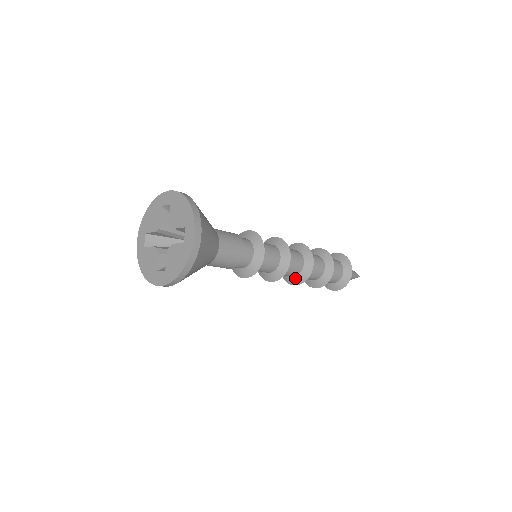
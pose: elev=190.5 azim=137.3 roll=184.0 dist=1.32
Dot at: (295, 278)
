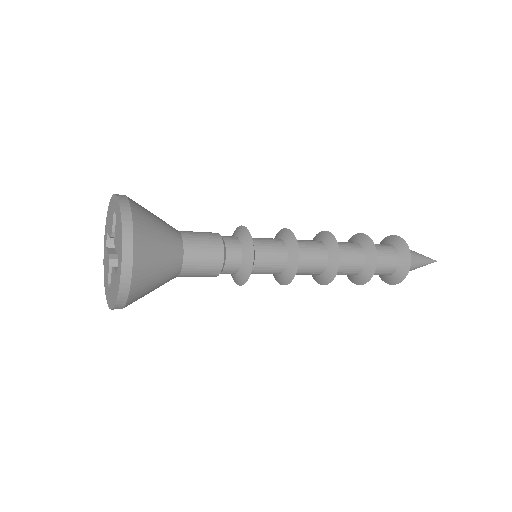
Dot at: (317, 276)
